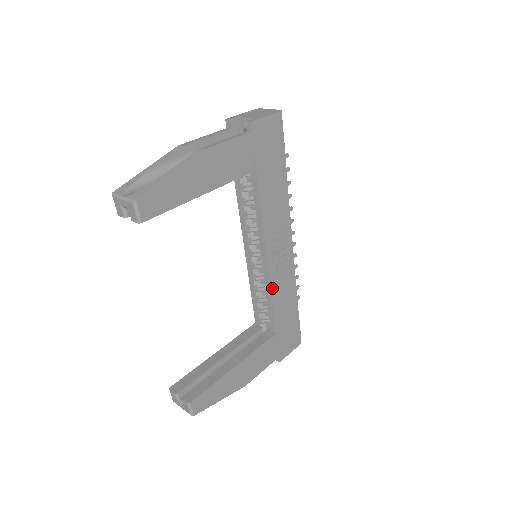
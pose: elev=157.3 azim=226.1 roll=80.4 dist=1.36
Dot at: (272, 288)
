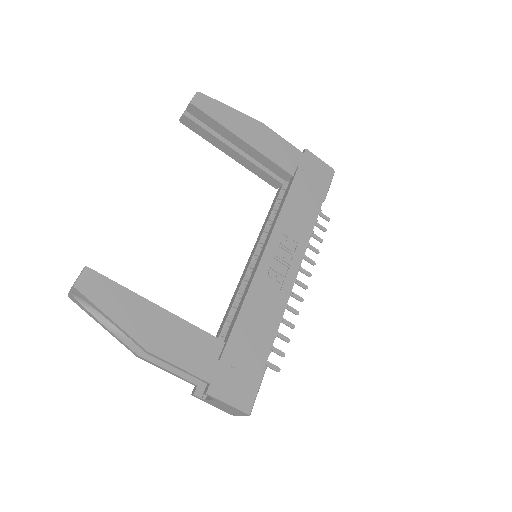
Dot at: (253, 284)
